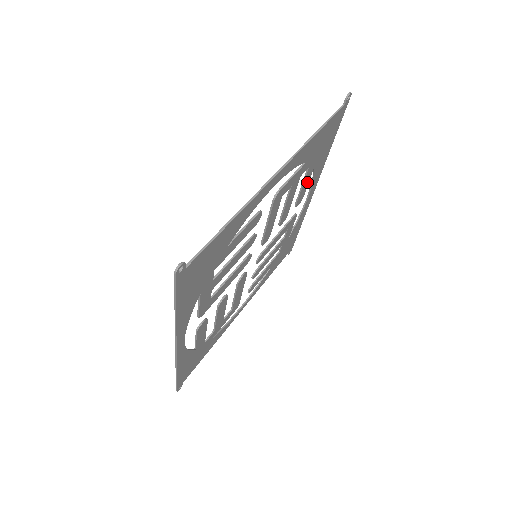
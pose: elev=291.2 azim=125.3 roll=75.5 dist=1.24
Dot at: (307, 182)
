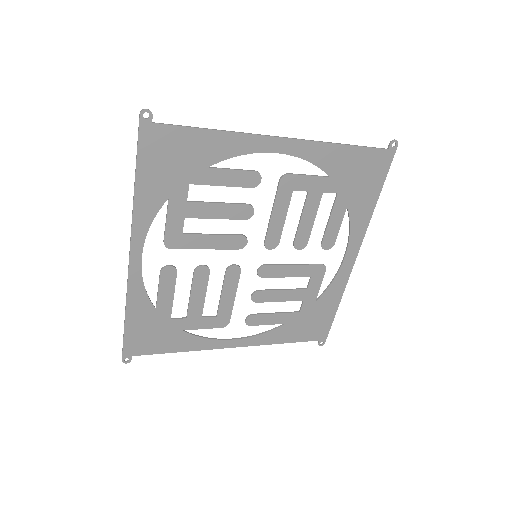
Dot at: (338, 222)
